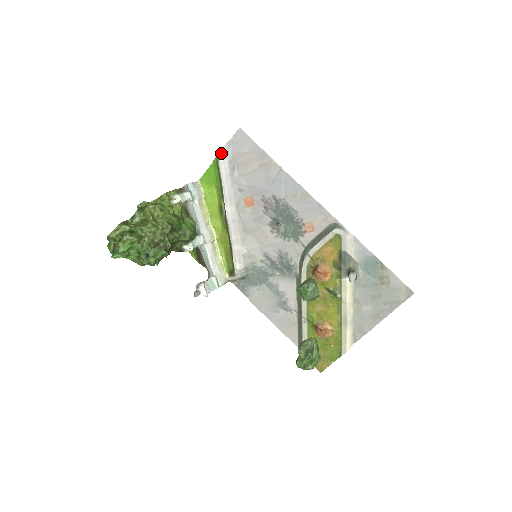
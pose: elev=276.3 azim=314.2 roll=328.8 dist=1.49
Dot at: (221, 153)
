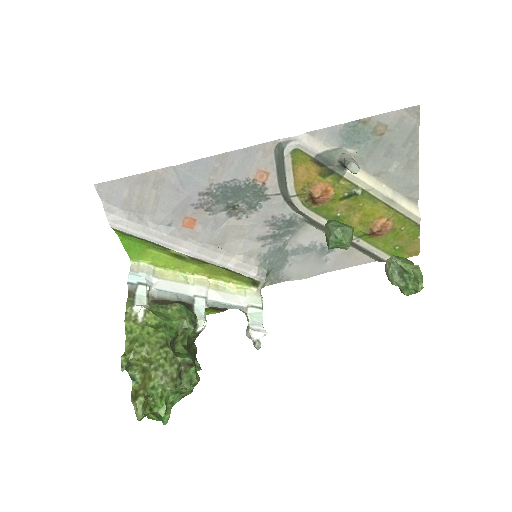
Dot at: (113, 223)
